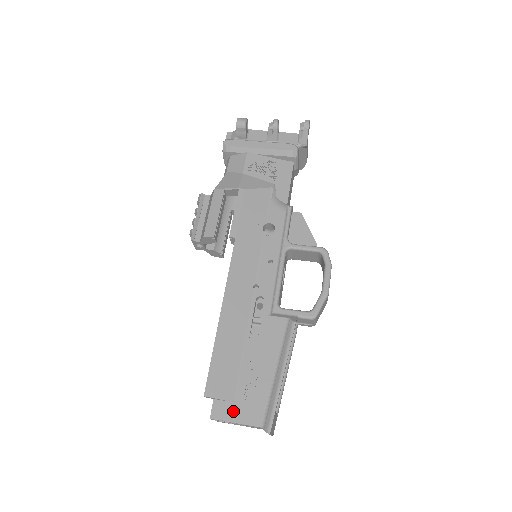
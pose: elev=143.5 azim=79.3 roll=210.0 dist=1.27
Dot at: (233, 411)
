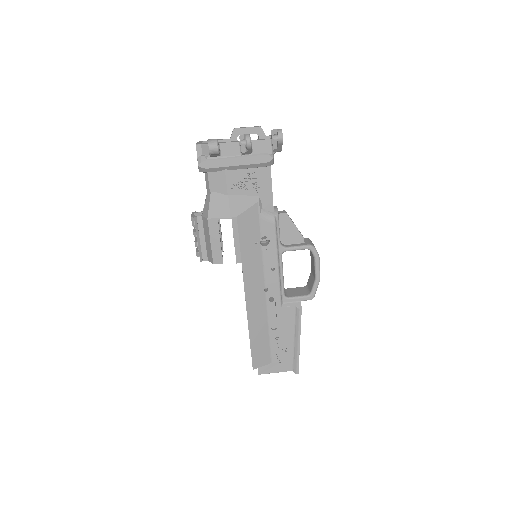
Dot at: (272, 368)
